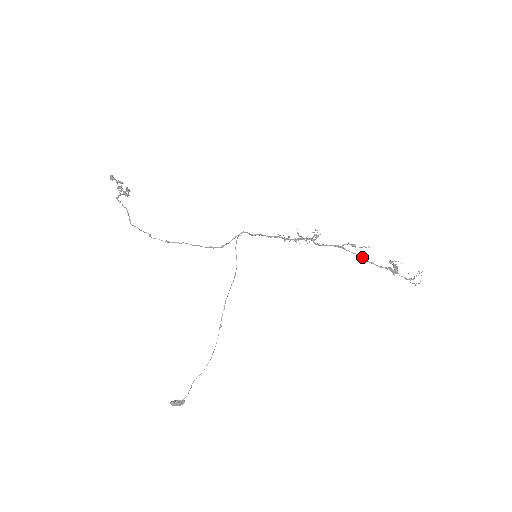
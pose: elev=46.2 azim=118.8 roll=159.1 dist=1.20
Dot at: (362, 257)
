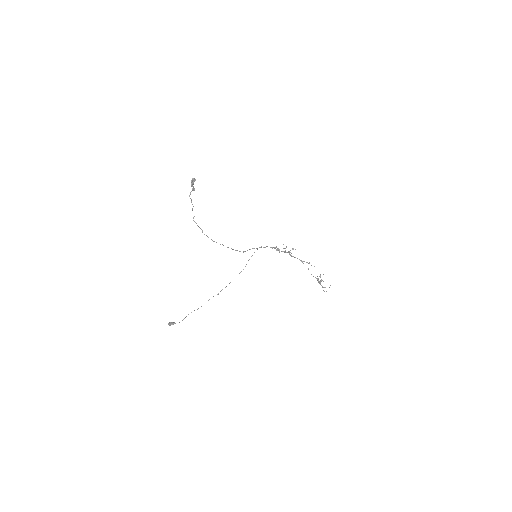
Dot at: occluded
